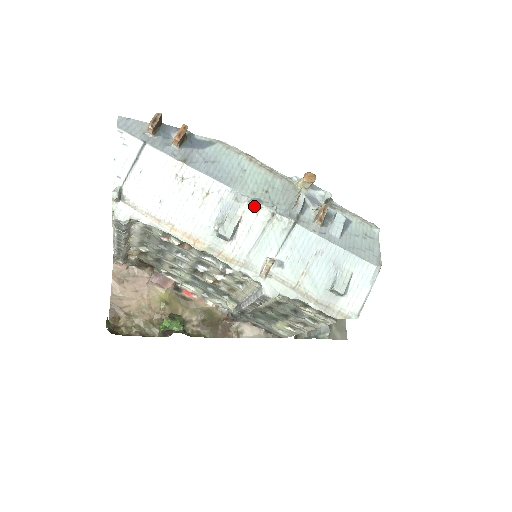
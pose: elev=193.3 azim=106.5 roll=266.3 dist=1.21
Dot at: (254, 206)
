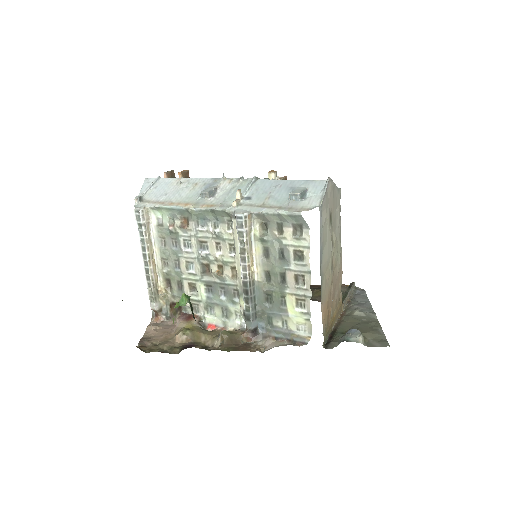
Dot at: (227, 180)
